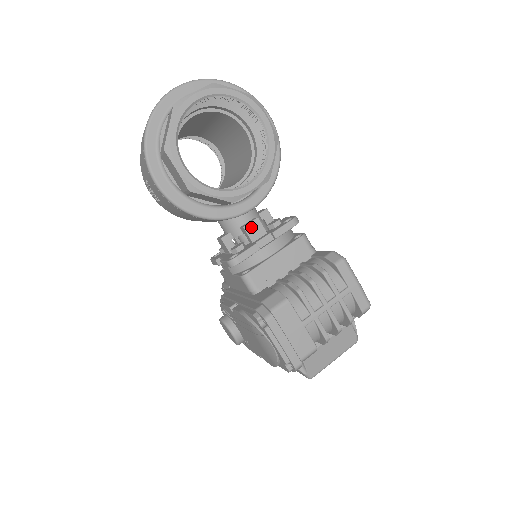
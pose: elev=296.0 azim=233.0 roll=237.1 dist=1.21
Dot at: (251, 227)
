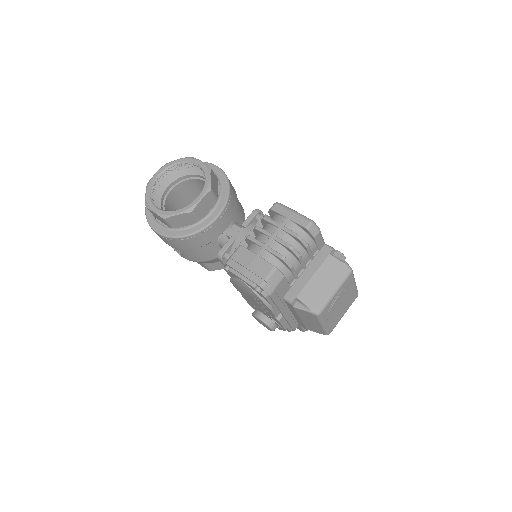
Dot at: (231, 232)
